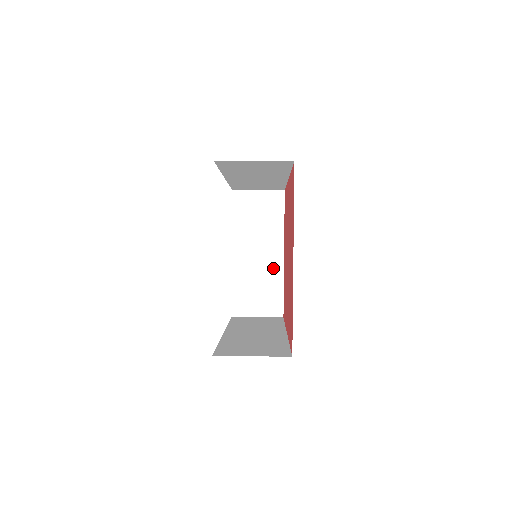
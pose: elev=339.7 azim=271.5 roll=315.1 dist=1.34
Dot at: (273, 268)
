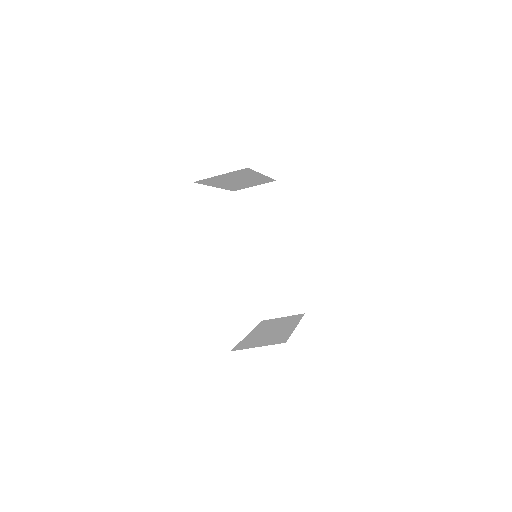
Dot at: (284, 331)
